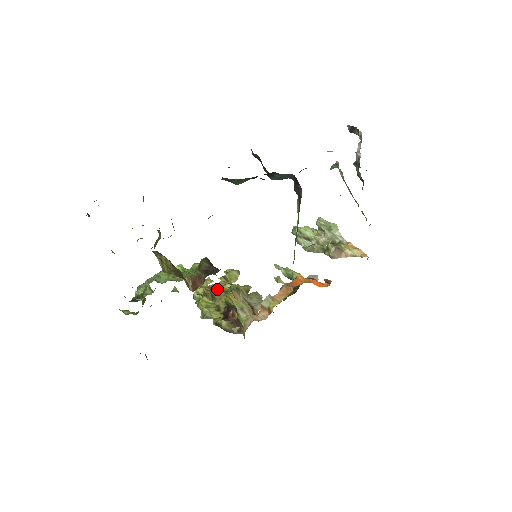
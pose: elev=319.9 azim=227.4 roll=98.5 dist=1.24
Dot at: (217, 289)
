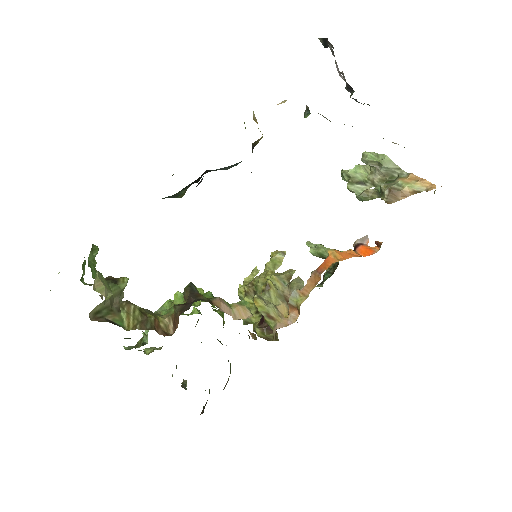
Dot at: (258, 284)
